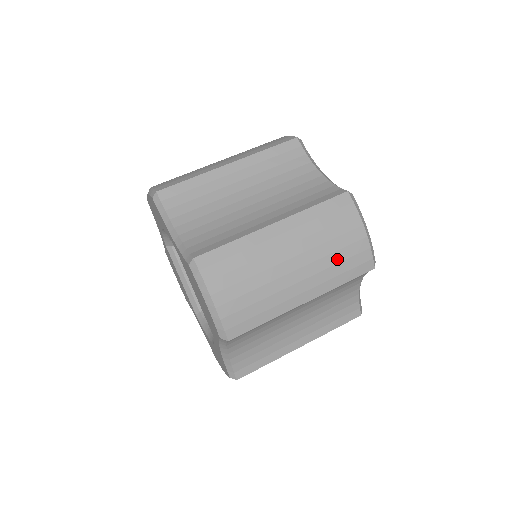
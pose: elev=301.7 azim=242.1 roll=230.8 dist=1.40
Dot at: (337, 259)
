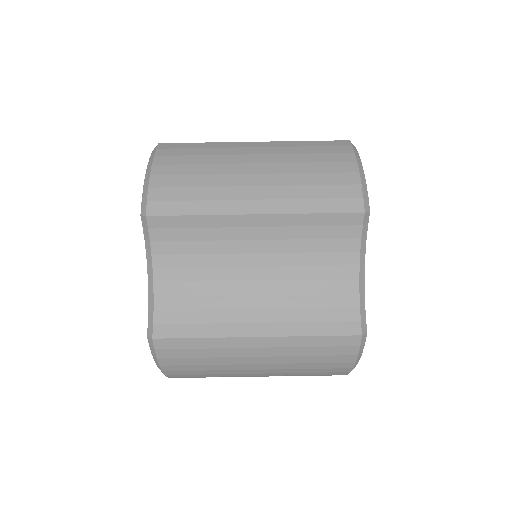
Dot at: (308, 371)
